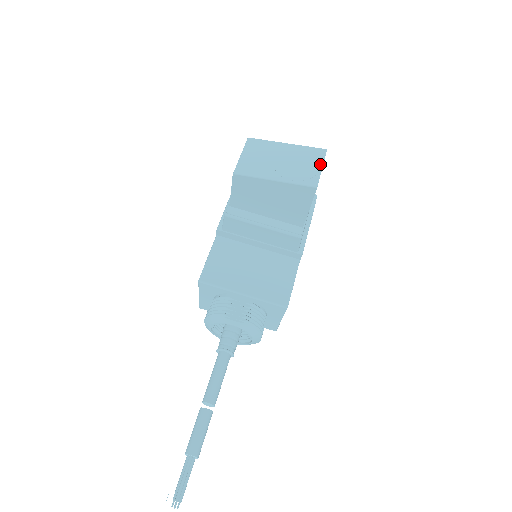
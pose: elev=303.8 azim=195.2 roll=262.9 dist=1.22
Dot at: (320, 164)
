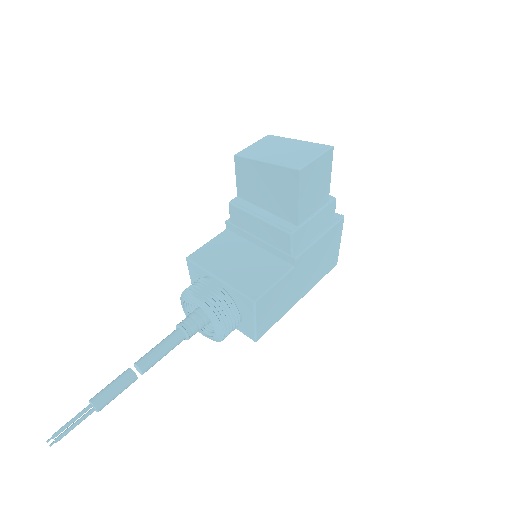
Dot at: (317, 155)
